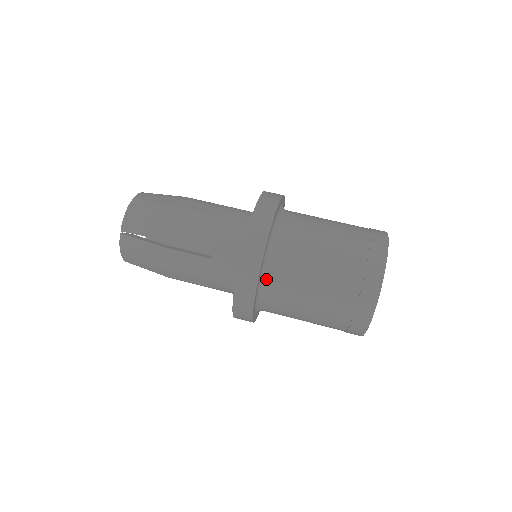
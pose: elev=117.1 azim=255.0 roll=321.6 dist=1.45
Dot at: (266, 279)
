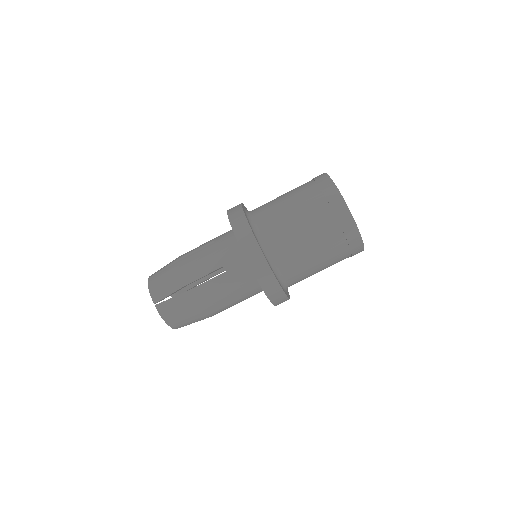
Dot at: (287, 285)
